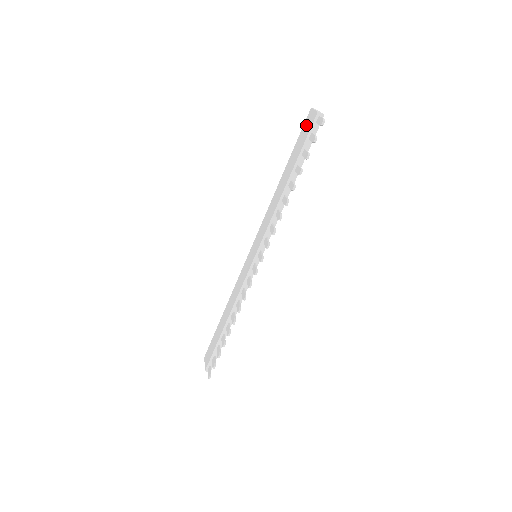
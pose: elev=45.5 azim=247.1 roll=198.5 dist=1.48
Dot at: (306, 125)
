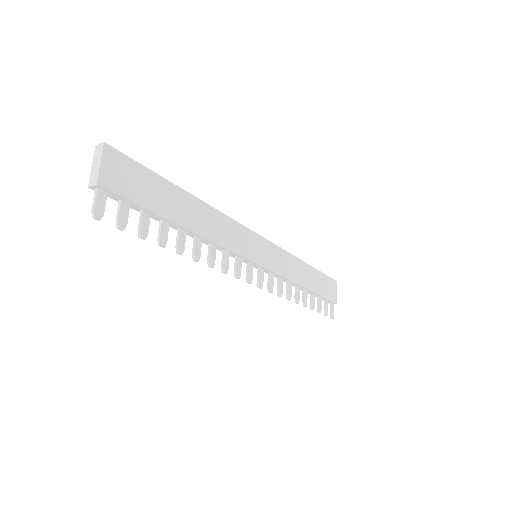
Dot at: occluded
